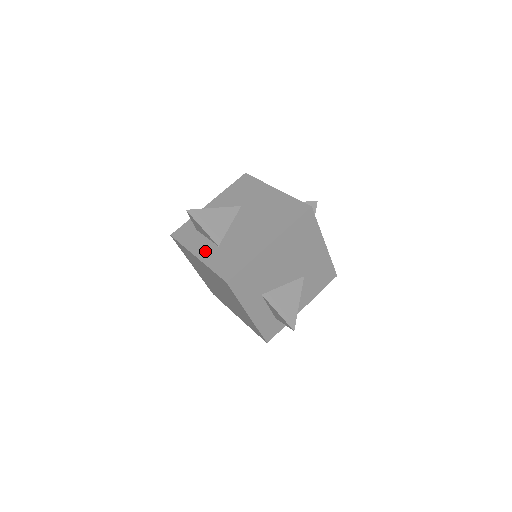
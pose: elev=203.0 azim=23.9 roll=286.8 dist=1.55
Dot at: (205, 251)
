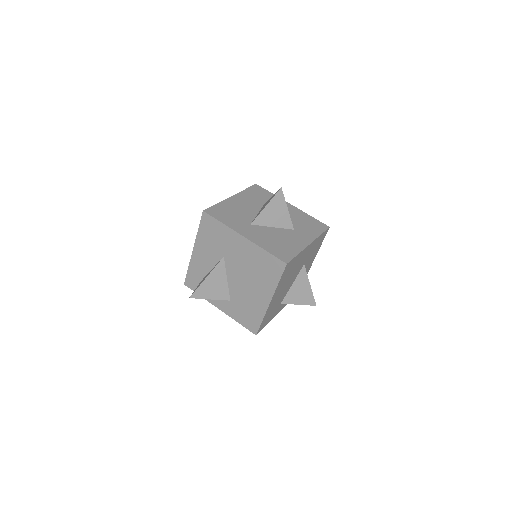
Dot at: (222, 305)
